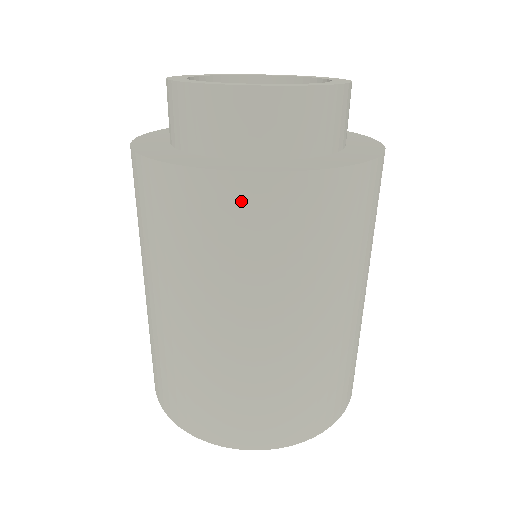
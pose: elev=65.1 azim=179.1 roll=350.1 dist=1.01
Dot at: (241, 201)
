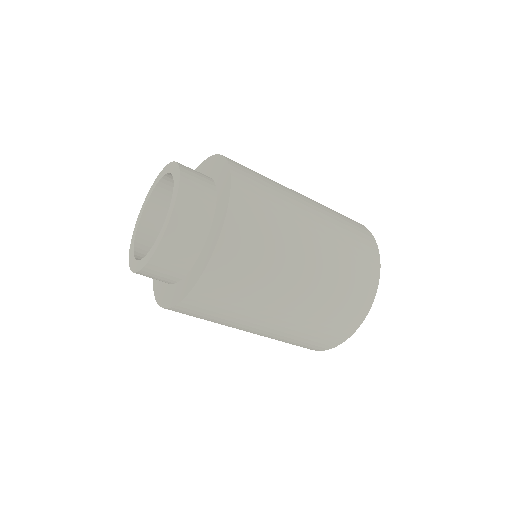
Dot at: (183, 312)
